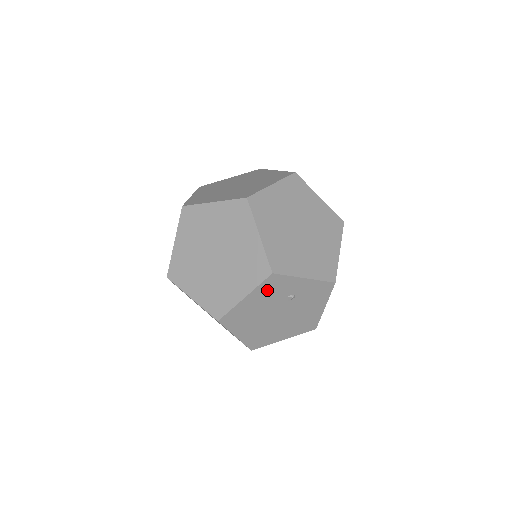
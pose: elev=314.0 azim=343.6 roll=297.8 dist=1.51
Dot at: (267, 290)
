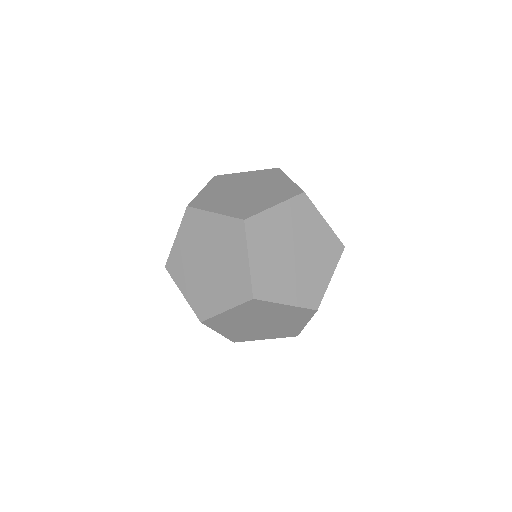
Dot at: occluded
